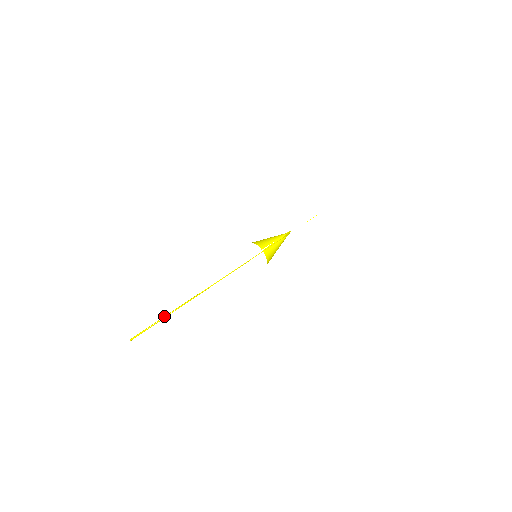
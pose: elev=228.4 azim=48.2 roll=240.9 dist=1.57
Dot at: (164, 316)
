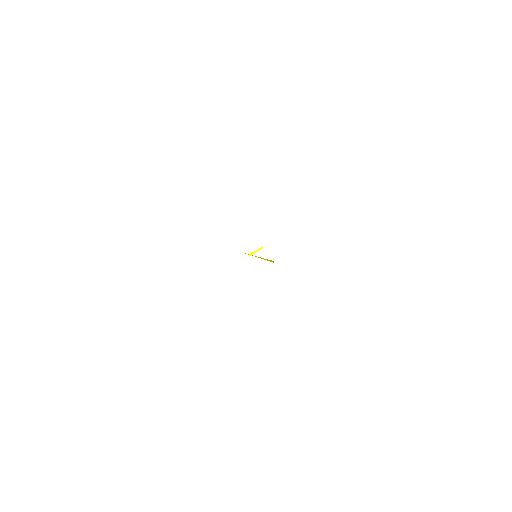
Dot at: occluded
